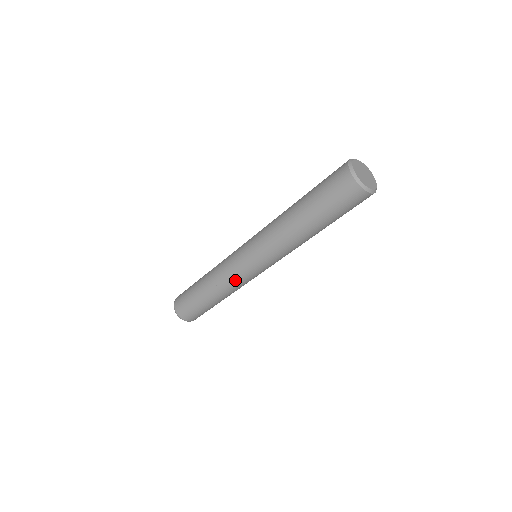
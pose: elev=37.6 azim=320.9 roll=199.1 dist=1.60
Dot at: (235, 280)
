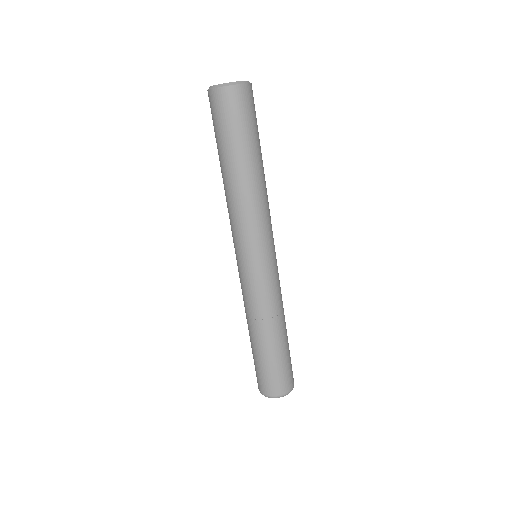
Dot at: (250, 294)
